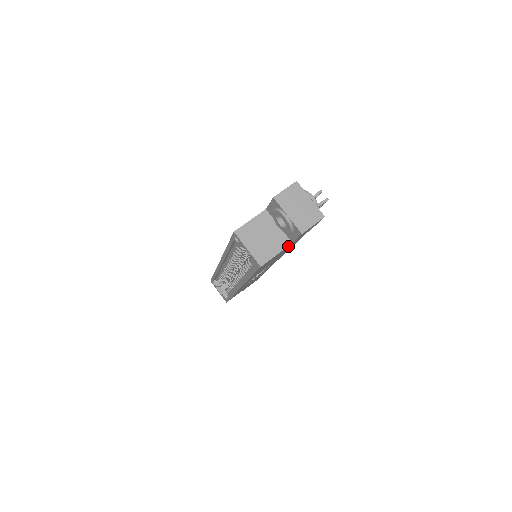
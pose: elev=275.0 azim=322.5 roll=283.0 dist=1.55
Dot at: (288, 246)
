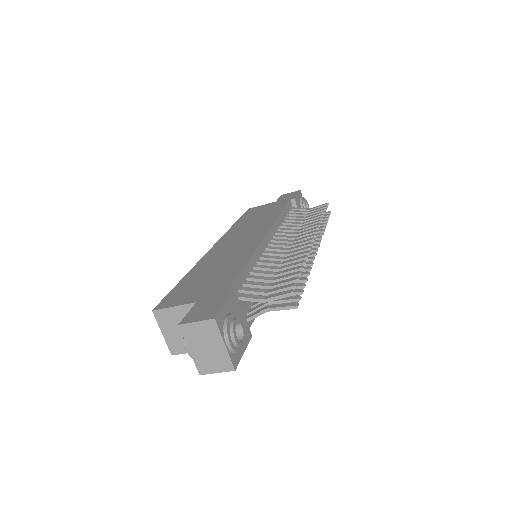
Dot at: occluded
